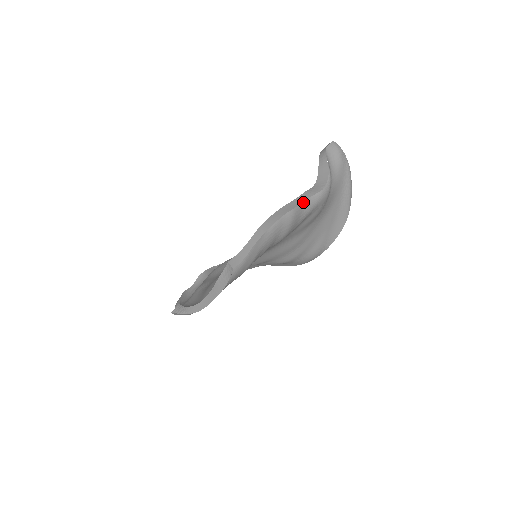
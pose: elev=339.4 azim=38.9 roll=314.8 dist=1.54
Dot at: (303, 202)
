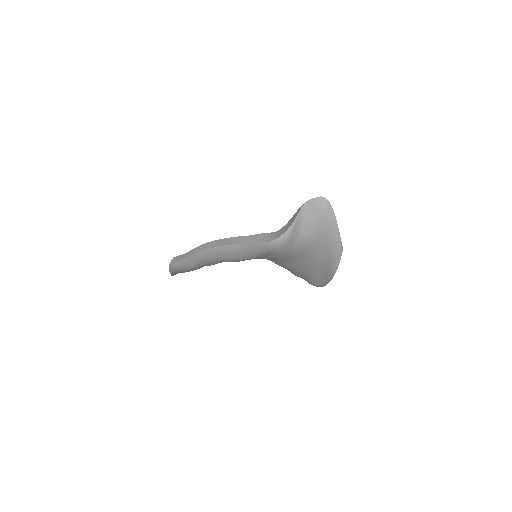
Dot at: (248, 243)
